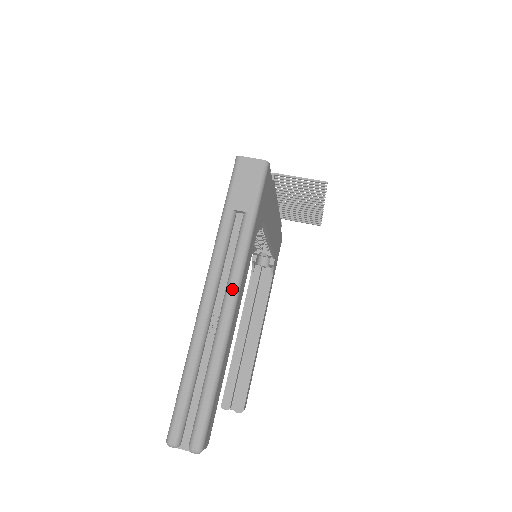
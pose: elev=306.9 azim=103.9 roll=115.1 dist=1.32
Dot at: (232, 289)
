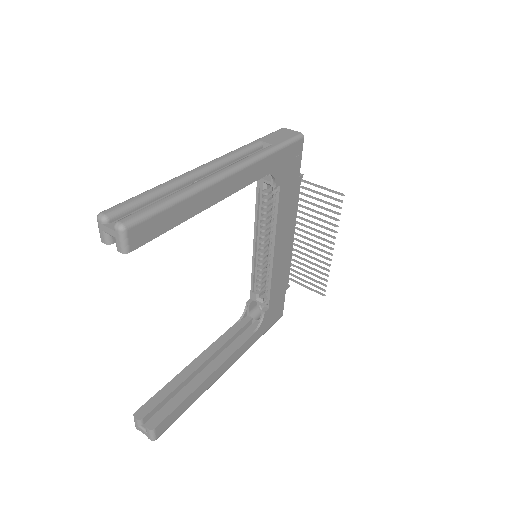
Dot at: (232, 166)
